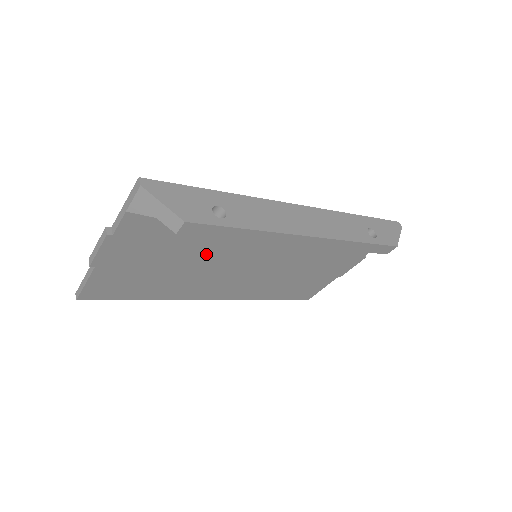
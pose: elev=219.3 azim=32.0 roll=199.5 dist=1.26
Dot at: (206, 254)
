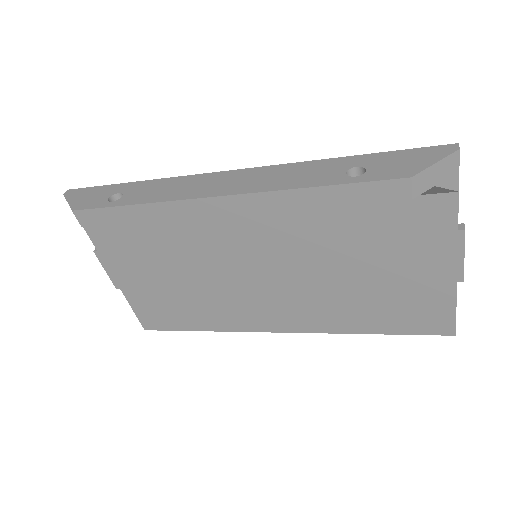
Dot at: (195, 261)
